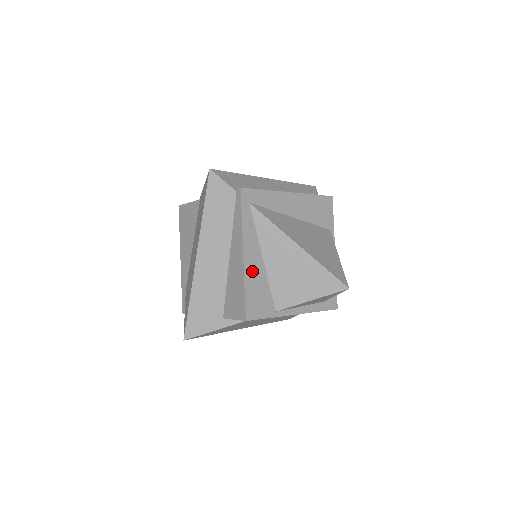
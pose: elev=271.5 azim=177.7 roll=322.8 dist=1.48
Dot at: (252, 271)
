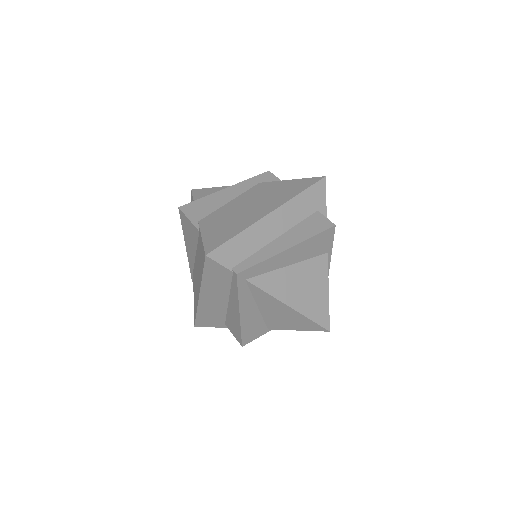
Dot at: (248, 319)
